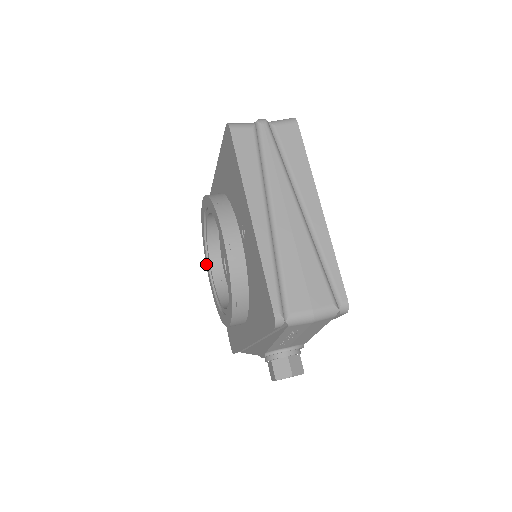
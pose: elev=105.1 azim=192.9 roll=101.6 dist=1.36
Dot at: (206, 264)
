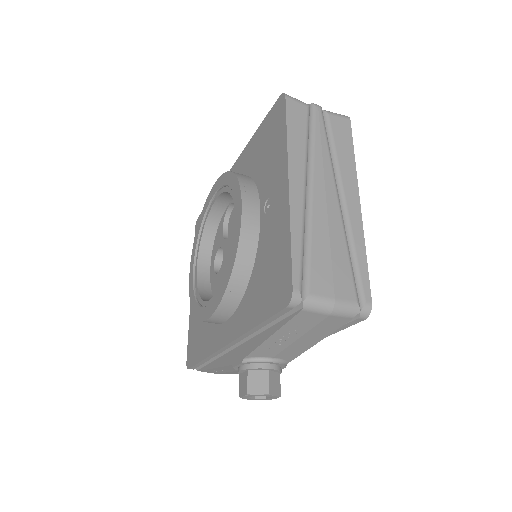
Dot at: (191, 257)
